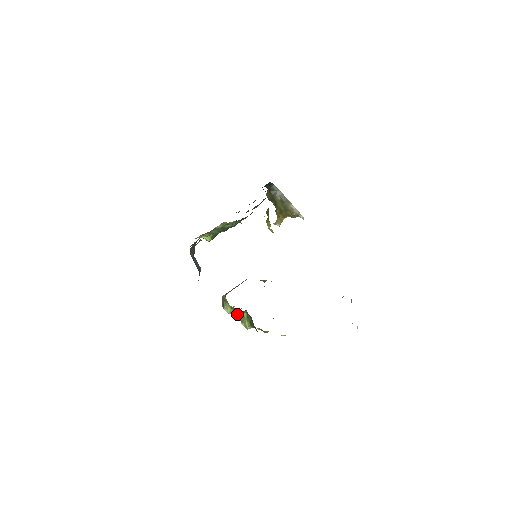
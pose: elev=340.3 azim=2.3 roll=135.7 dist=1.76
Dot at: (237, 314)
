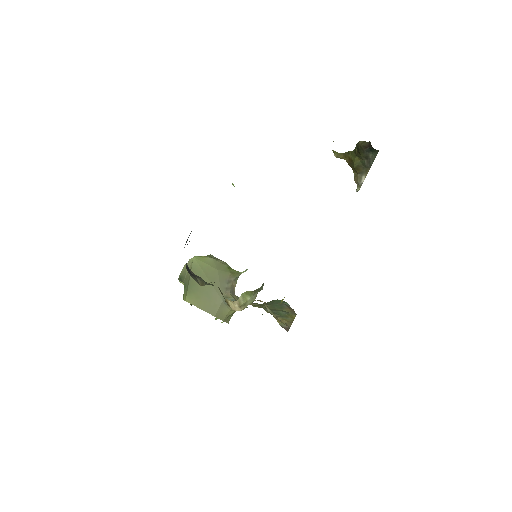
Dot at: occluded
